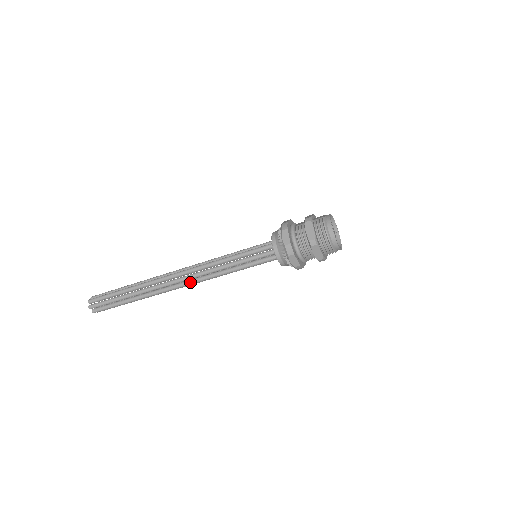
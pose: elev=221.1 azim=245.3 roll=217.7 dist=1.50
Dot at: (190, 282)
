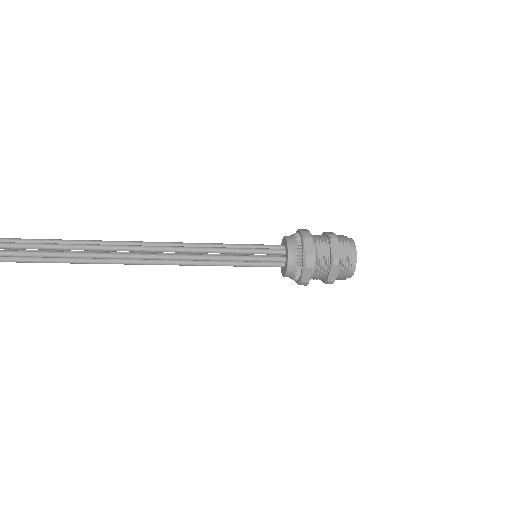
Dot at: occluded
